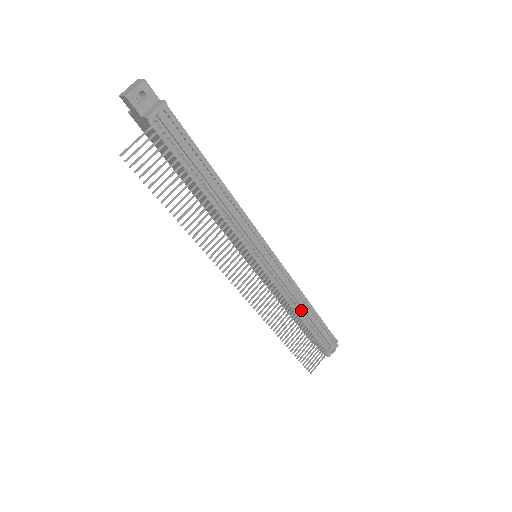
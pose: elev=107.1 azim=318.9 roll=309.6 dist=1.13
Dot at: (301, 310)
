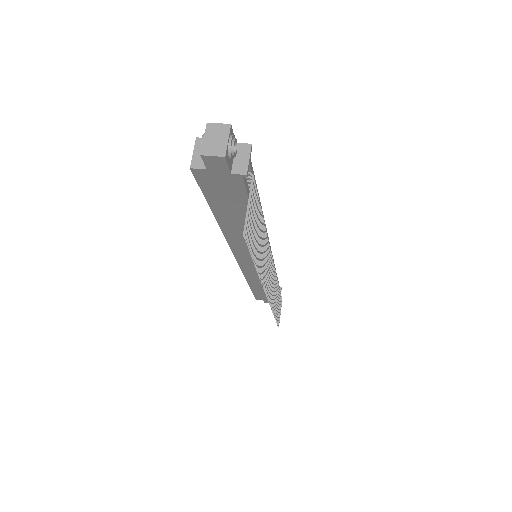
Dot at: occluded
